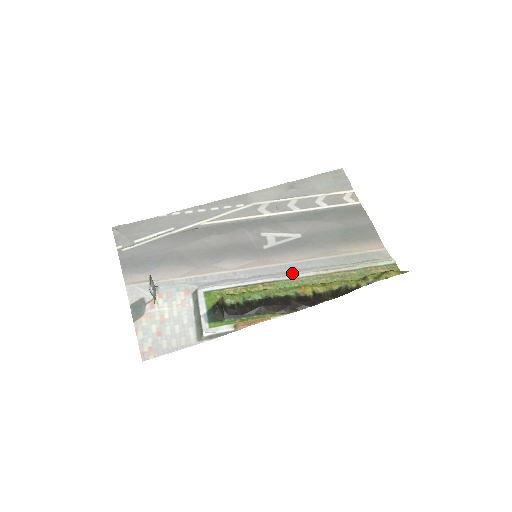
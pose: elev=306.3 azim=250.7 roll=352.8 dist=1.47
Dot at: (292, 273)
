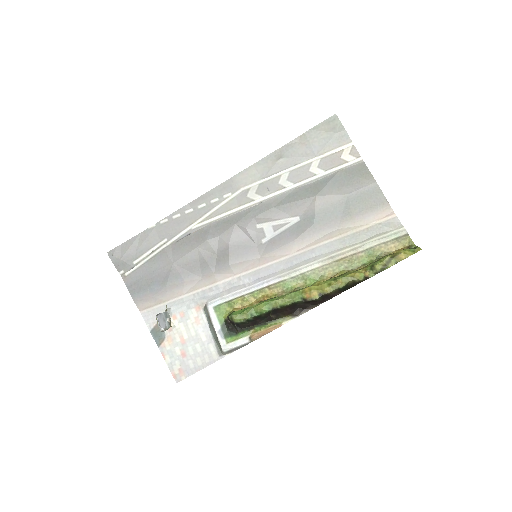
Dot at: (296, 268)
